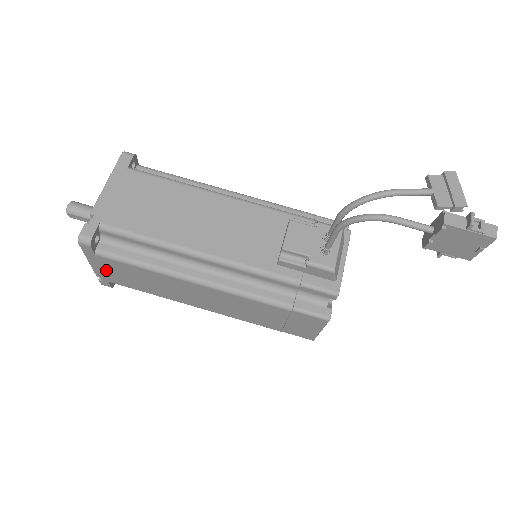
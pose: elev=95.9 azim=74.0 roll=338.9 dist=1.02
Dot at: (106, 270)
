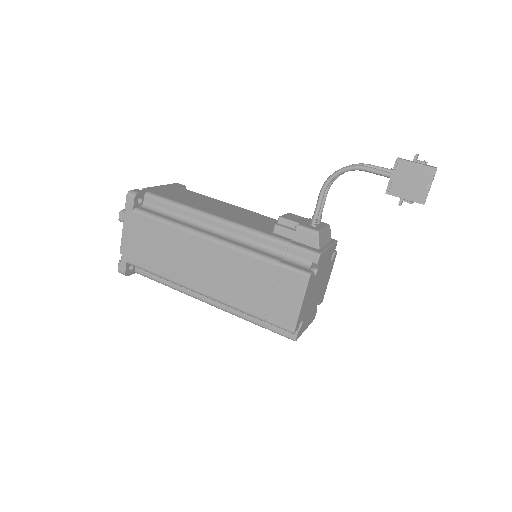
Dot at: (132, 238)
